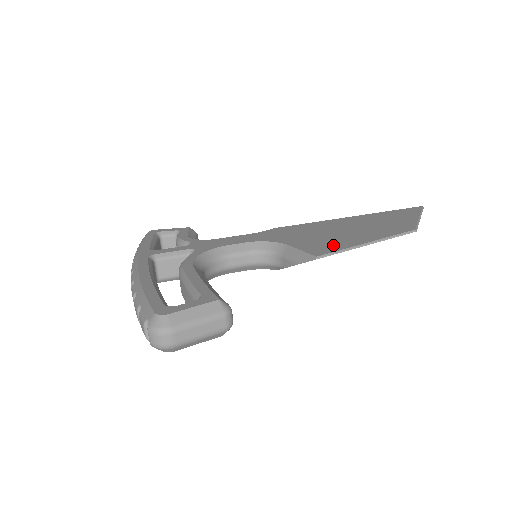
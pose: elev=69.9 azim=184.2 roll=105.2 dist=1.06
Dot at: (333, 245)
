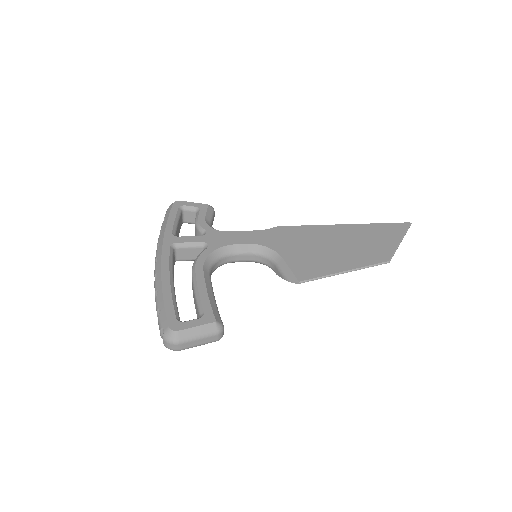
Dot at: (317, 268)
